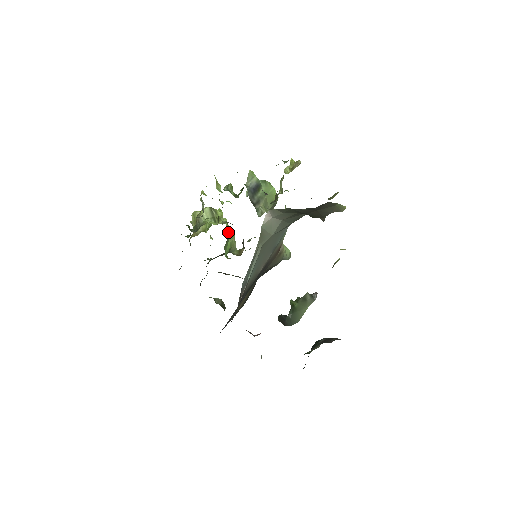
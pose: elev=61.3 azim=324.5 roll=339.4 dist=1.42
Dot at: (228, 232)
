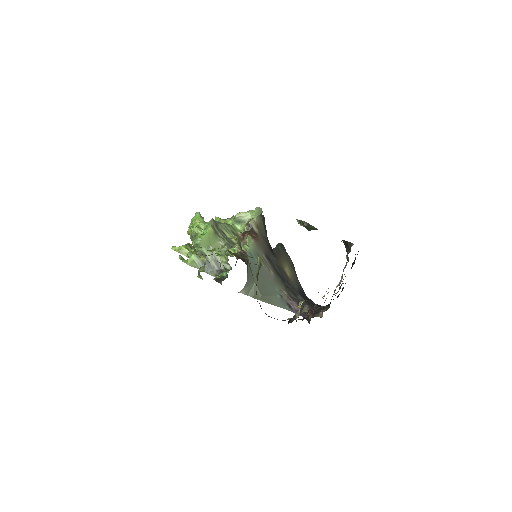
Dot at: occluded
